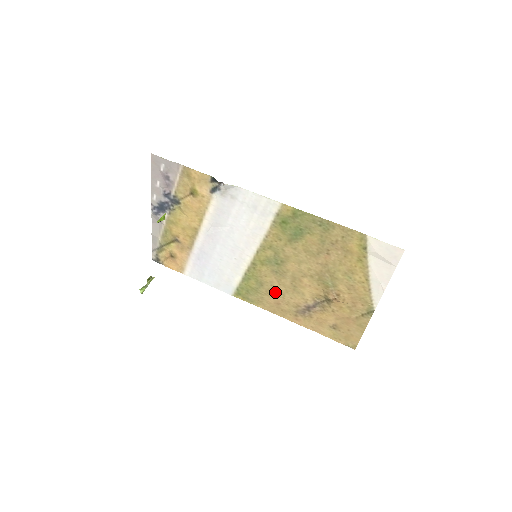
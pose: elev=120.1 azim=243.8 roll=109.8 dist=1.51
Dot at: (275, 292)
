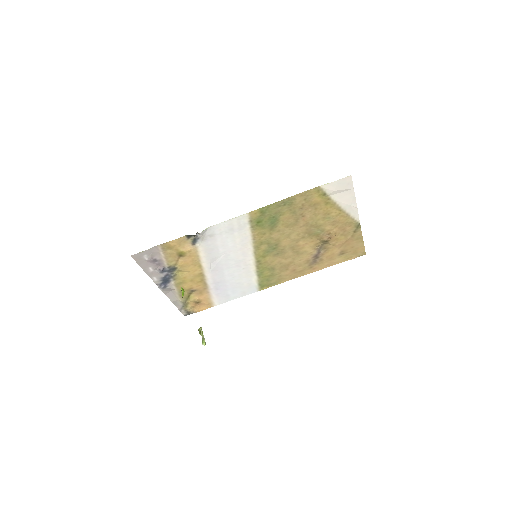
Dot at: (286, 266)
